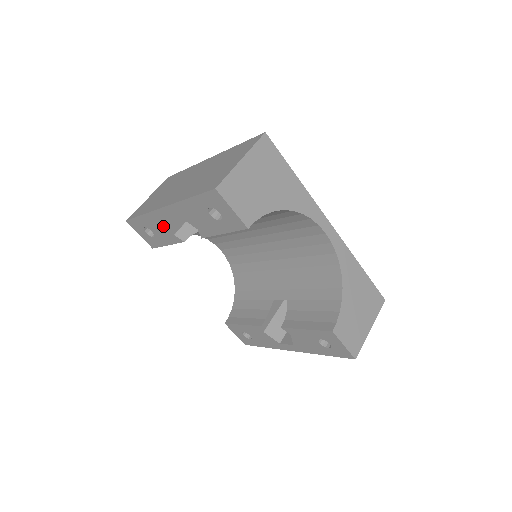
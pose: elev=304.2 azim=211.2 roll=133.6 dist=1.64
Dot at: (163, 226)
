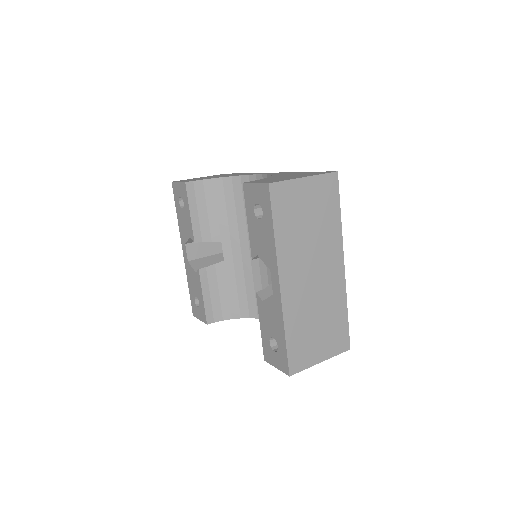
Dot at: (192, 275)
